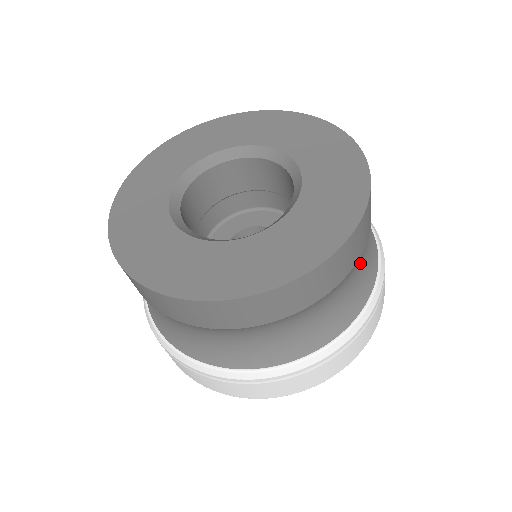
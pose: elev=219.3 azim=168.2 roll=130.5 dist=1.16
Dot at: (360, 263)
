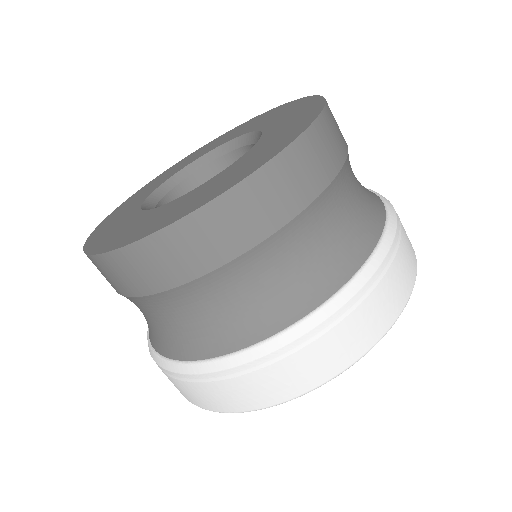
Dot at: (355, 177)
